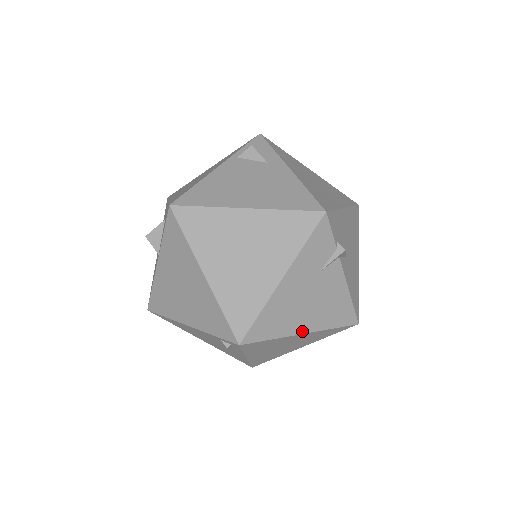
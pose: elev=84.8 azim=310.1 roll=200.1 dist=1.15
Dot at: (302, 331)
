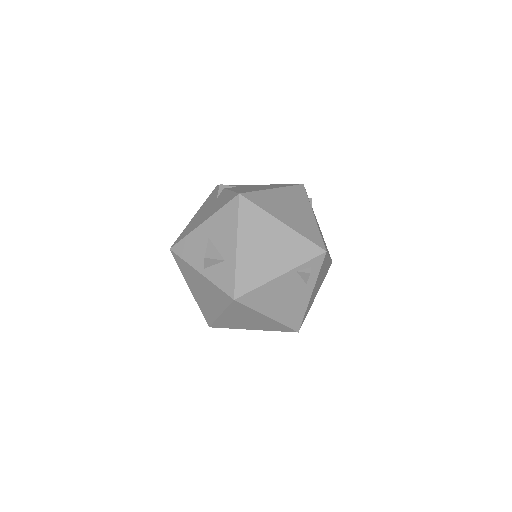
Dot at: occluded
